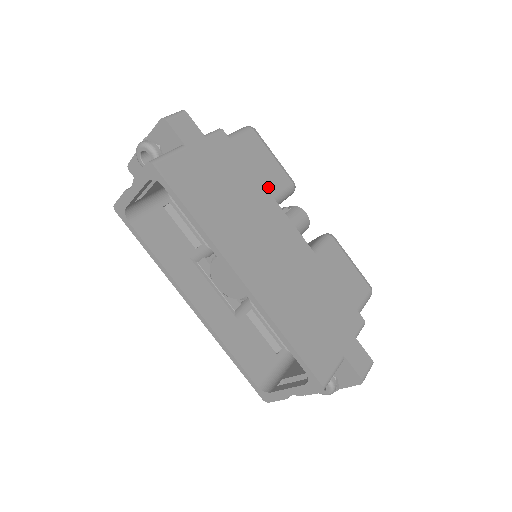
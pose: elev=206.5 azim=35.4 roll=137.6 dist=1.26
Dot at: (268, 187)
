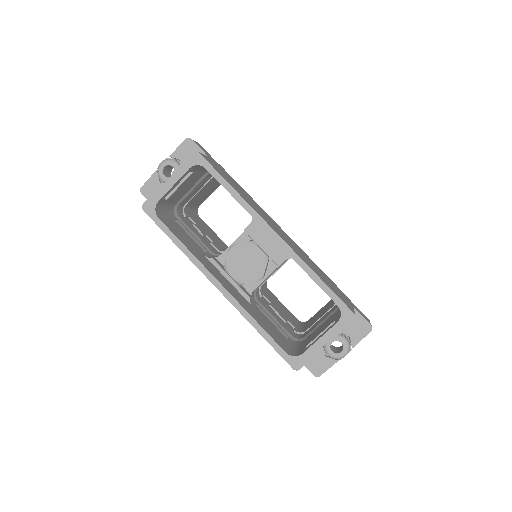
Dot at: occluded
